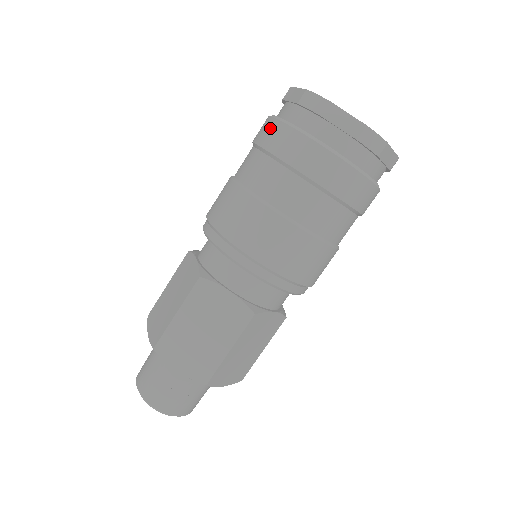
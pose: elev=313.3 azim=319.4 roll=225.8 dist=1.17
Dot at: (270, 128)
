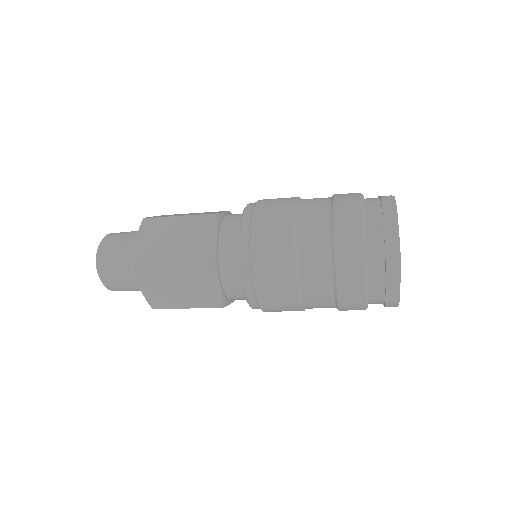
Dot at: (353, 235)
